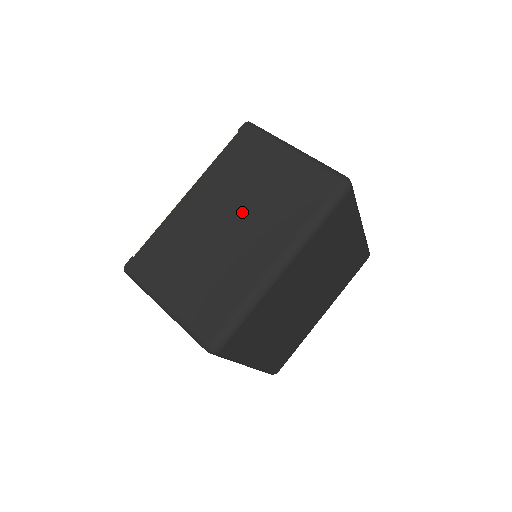
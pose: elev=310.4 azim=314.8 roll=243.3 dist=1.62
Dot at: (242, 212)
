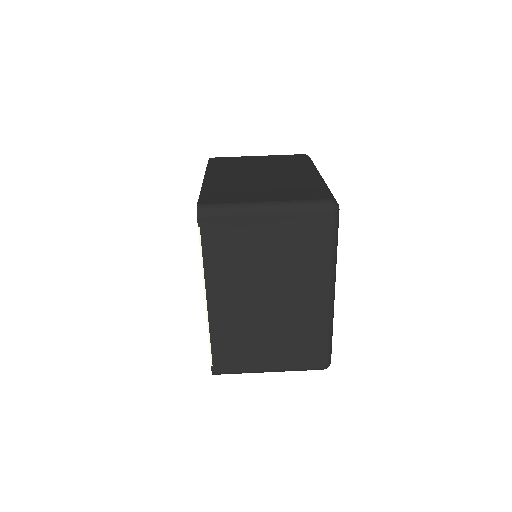
Dot at: (270, 284)
